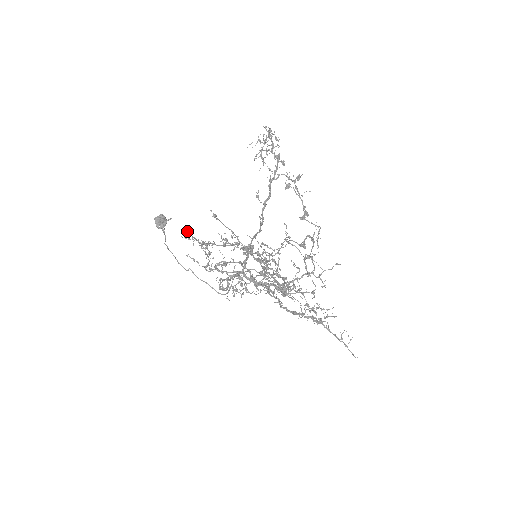
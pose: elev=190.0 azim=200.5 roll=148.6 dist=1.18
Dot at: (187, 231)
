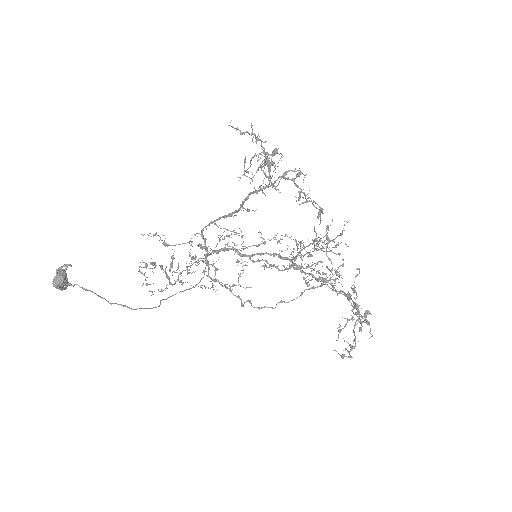
Dot at: (343, 357)
